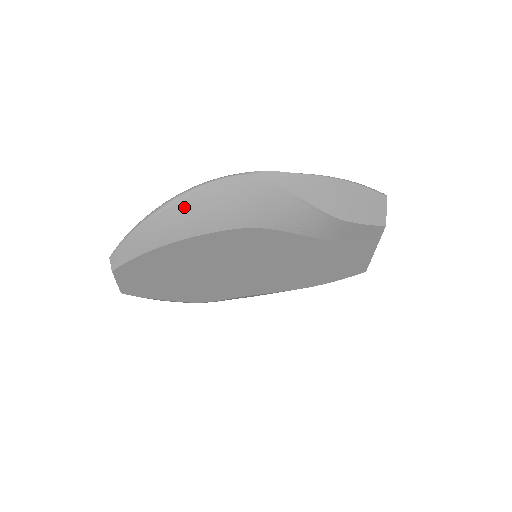
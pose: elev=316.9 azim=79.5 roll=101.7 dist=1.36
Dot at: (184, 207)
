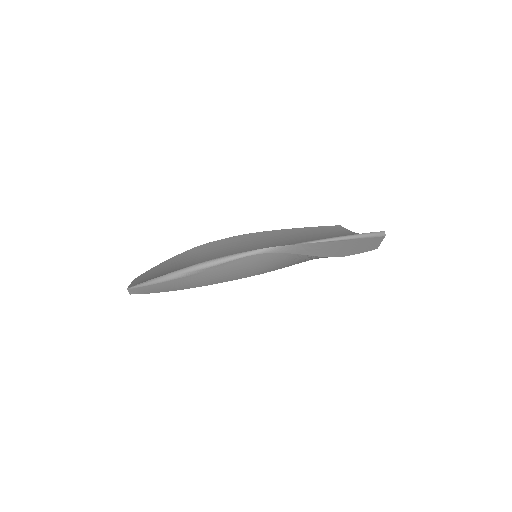
Dot at: (200, 275)
